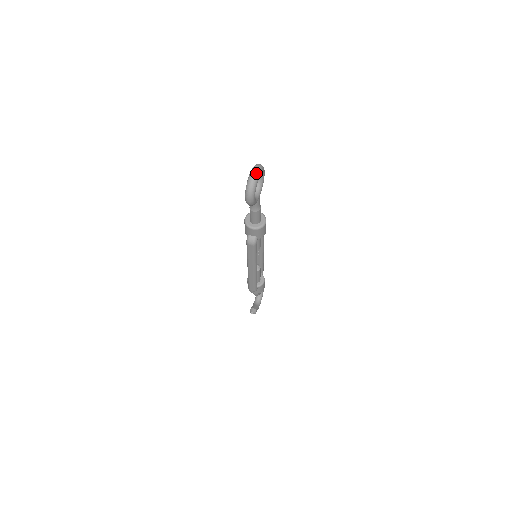
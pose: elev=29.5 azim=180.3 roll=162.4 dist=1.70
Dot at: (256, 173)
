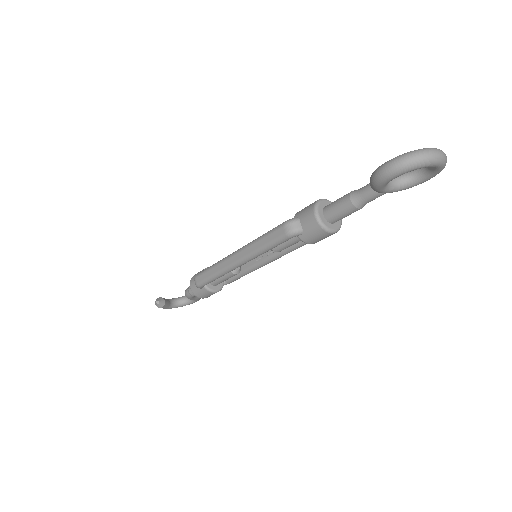
Dot at: (440, 156)
